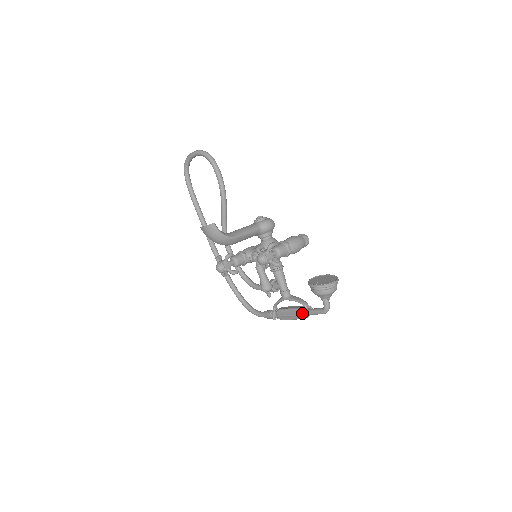
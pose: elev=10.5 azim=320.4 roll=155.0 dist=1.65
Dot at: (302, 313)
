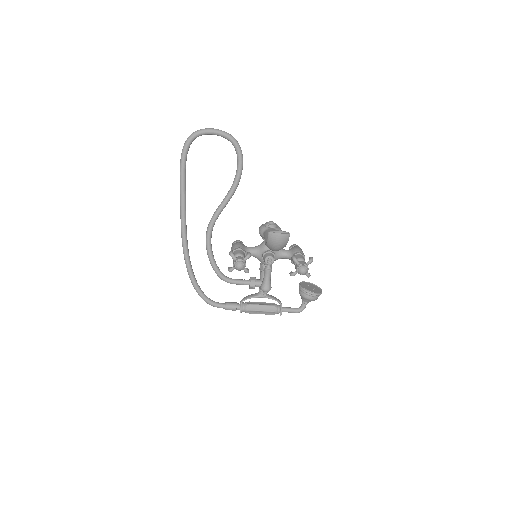
Dot at: (278, 310)
